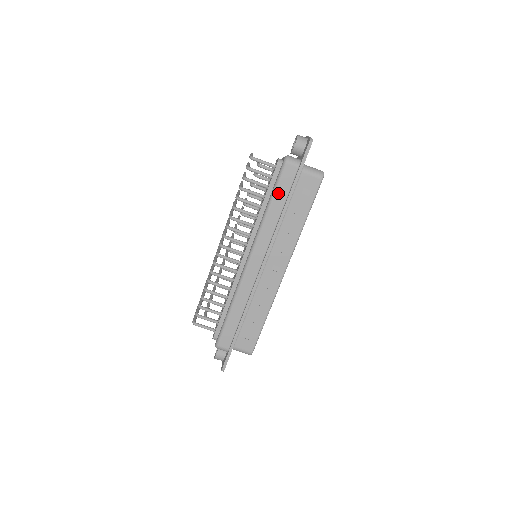
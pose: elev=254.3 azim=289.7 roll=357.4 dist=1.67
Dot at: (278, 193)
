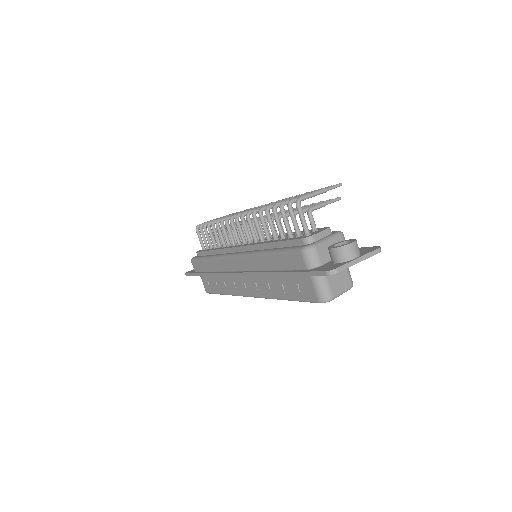
Dot at: (279, 257)
